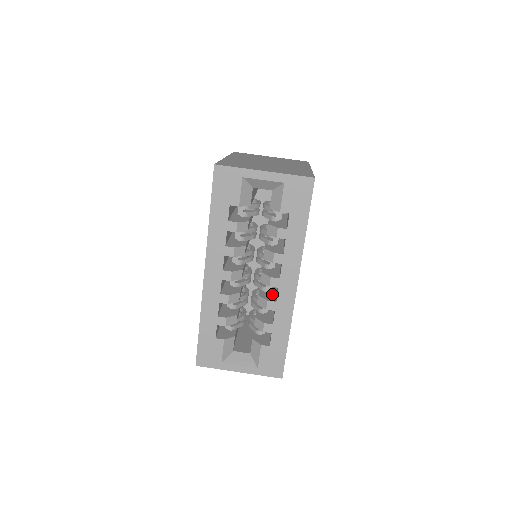
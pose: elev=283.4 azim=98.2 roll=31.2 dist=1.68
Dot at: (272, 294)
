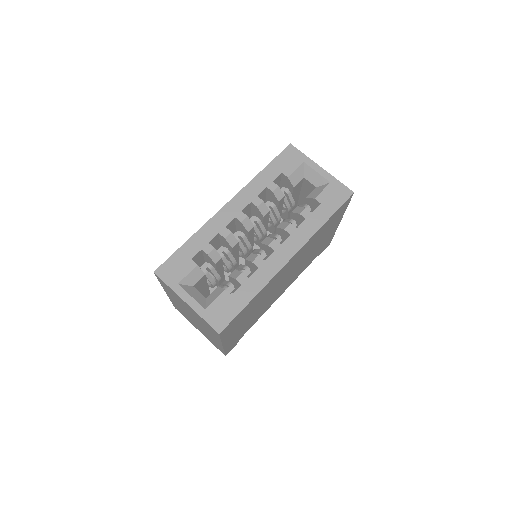
Dot at: occluded
